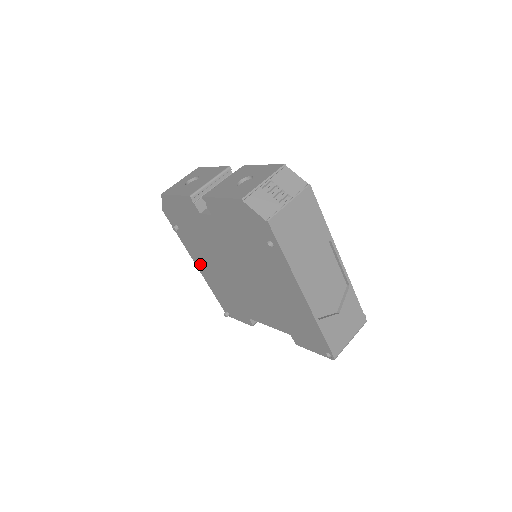
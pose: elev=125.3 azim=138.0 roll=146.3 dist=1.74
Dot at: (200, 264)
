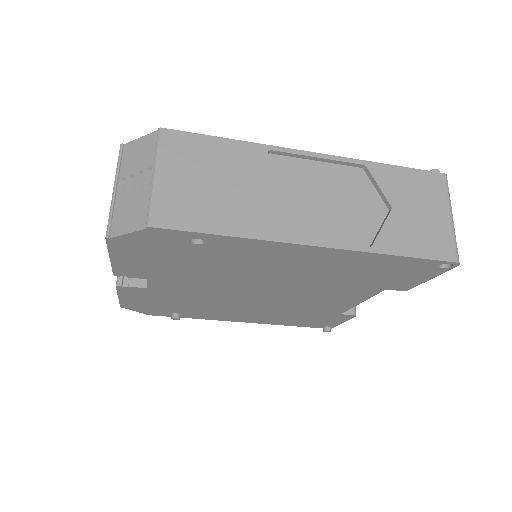
Dot at: (239, 319)
